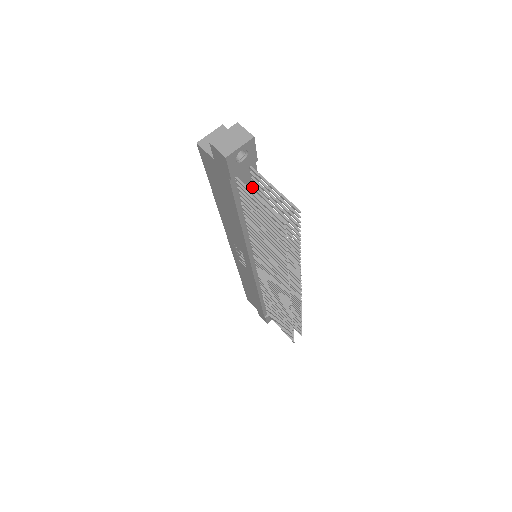
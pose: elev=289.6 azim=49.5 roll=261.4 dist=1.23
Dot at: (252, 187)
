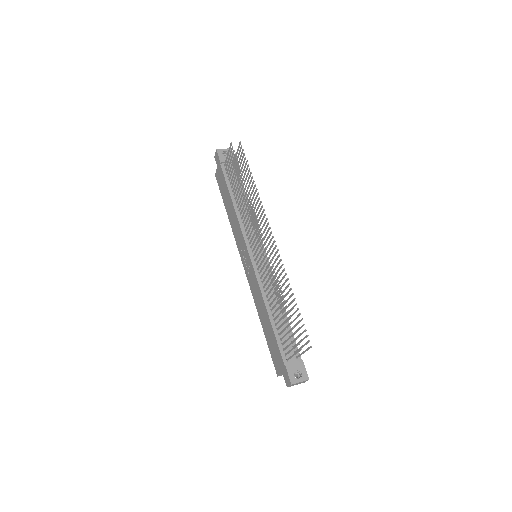
Dot at: occluded
